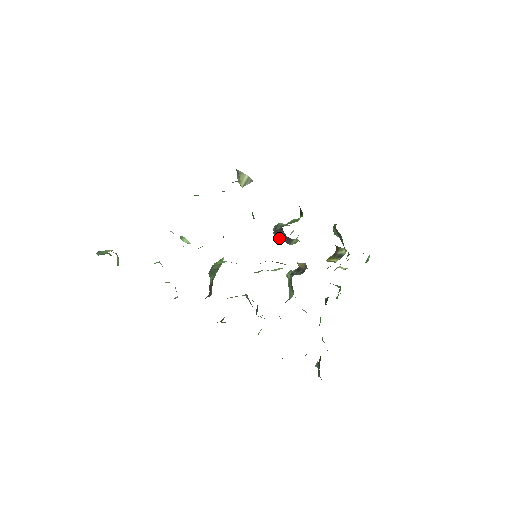
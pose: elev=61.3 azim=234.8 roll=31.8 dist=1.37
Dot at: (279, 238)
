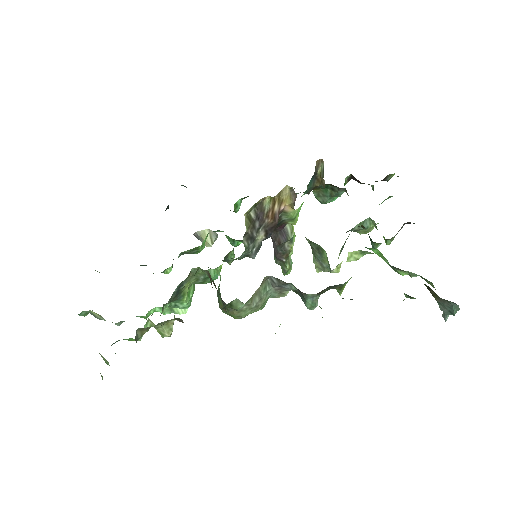
Dot at: (279, 251)
